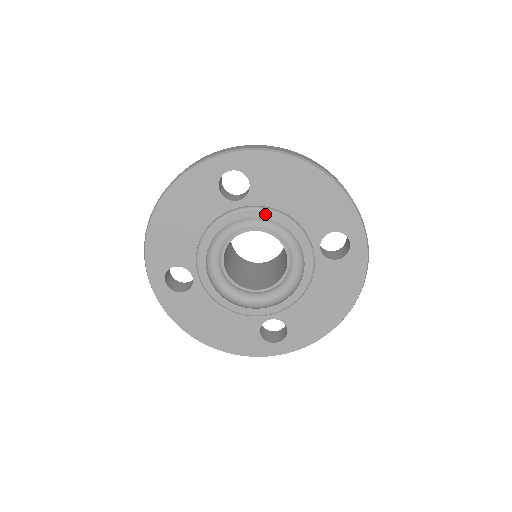
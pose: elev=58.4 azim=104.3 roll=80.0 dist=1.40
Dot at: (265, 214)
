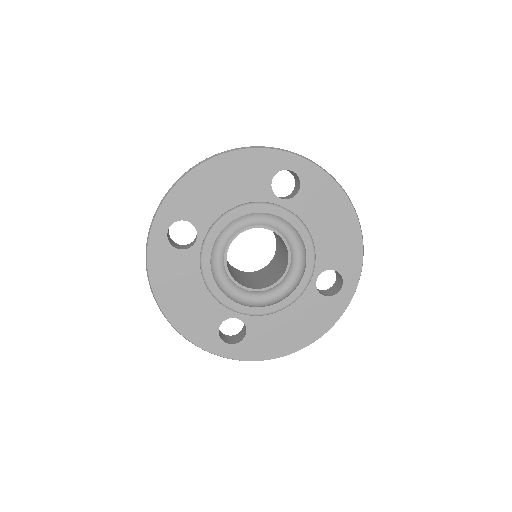
Dot at: (221, 225)
